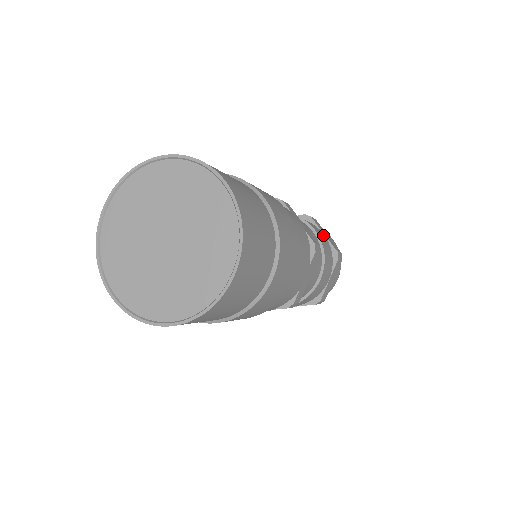
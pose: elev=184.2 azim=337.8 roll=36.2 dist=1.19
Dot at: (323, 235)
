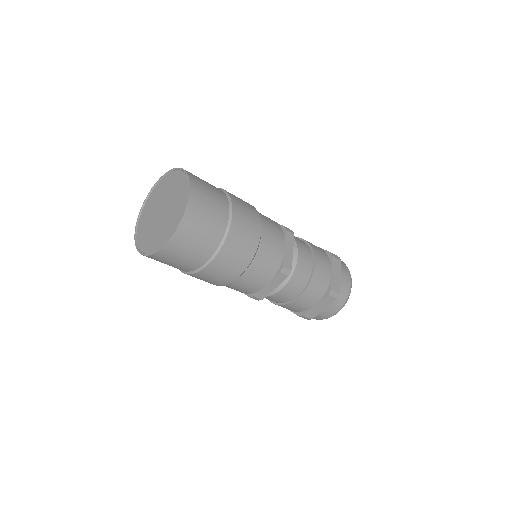
Dot at: occluded
